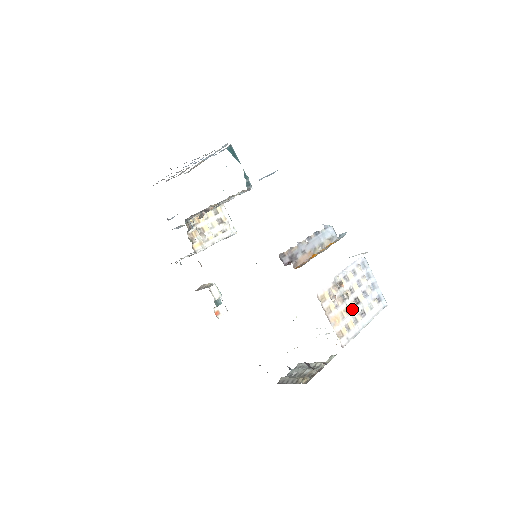
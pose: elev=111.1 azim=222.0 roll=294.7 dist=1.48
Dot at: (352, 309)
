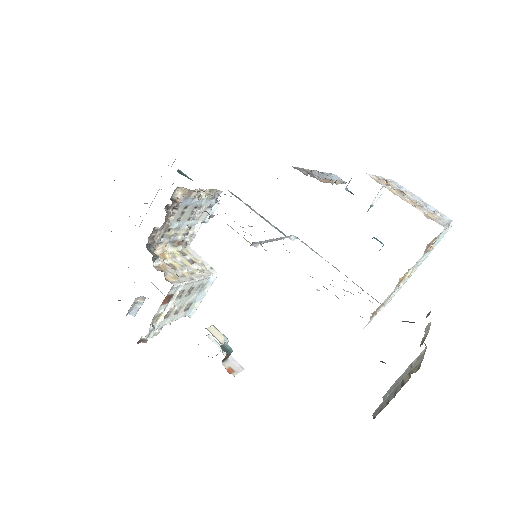
Dot at: occluded
